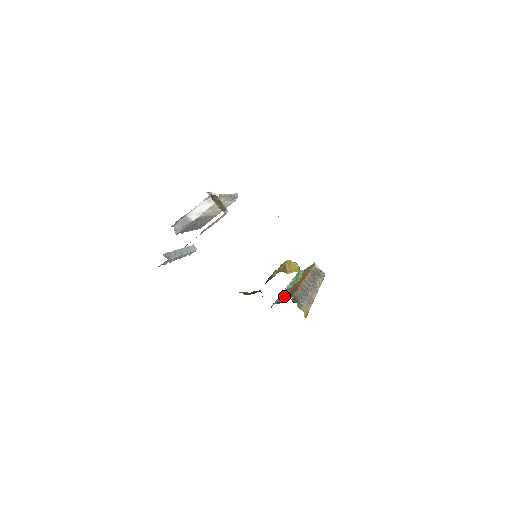
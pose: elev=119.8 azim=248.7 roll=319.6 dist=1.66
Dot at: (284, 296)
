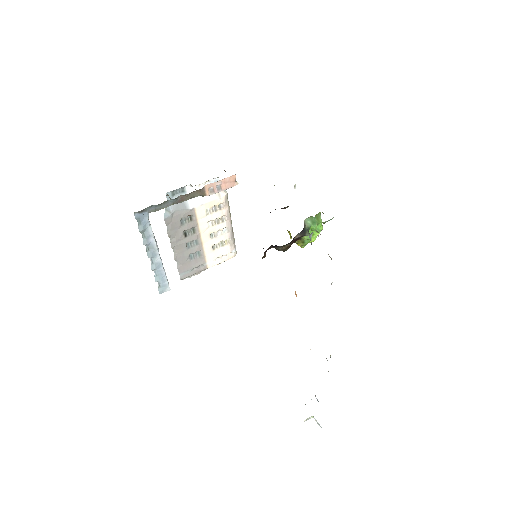
Dot at: occluded
